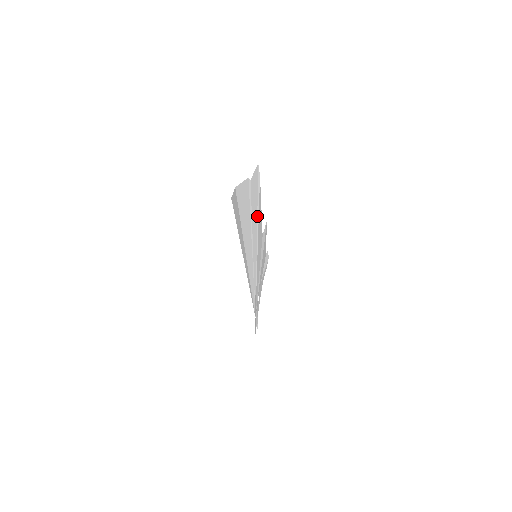
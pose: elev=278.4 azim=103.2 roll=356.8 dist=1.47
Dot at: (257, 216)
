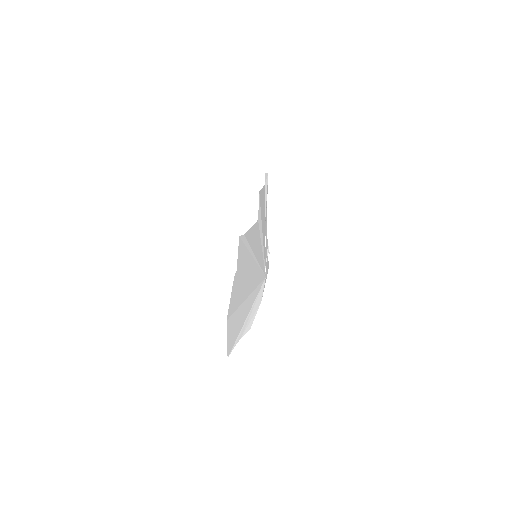
Dot at: (249, 252)
